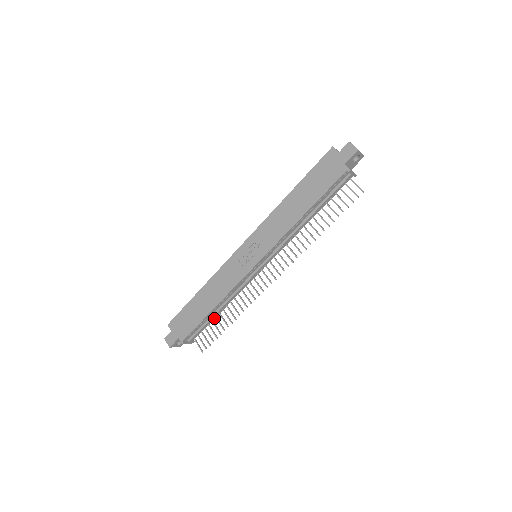
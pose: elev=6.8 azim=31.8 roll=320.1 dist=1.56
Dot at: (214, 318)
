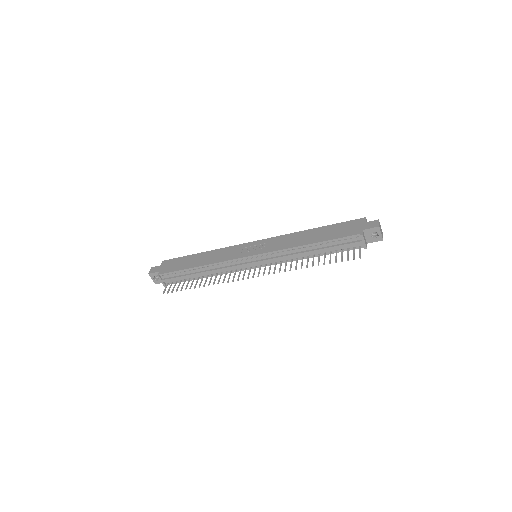
Dot at: occluded
